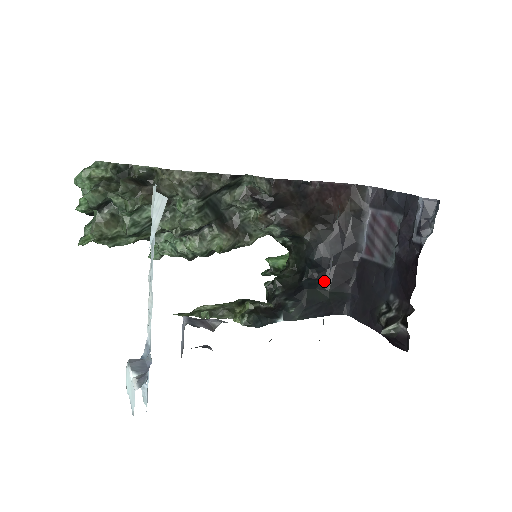
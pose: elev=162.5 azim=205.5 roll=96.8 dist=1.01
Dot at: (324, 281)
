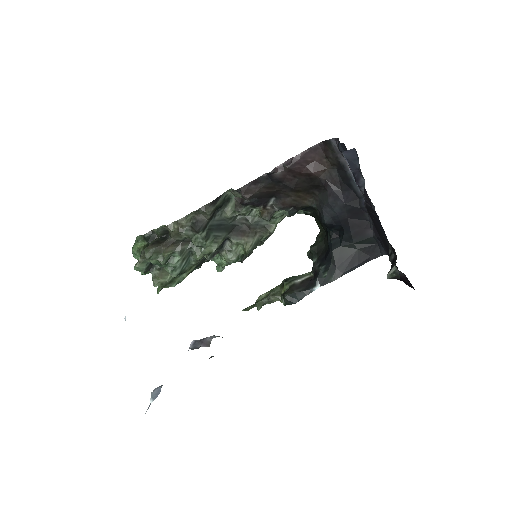
Dot at: (345, 236)
